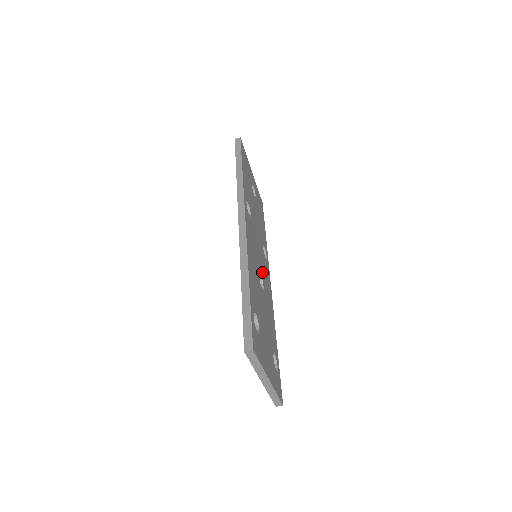
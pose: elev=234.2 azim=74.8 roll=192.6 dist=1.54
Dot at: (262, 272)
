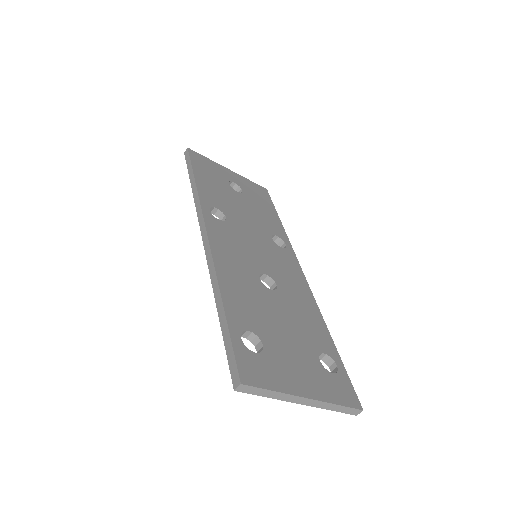
Dot at: (271, 269)
